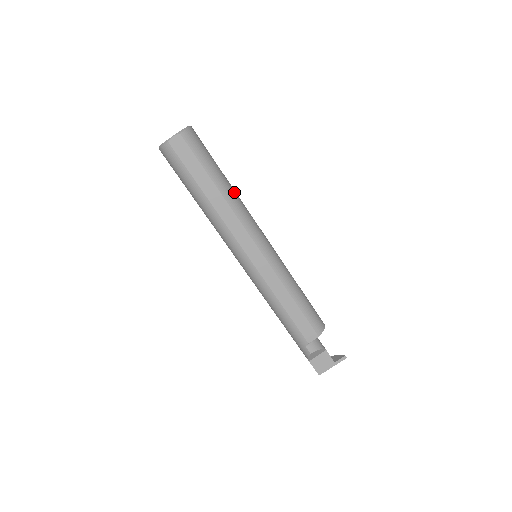
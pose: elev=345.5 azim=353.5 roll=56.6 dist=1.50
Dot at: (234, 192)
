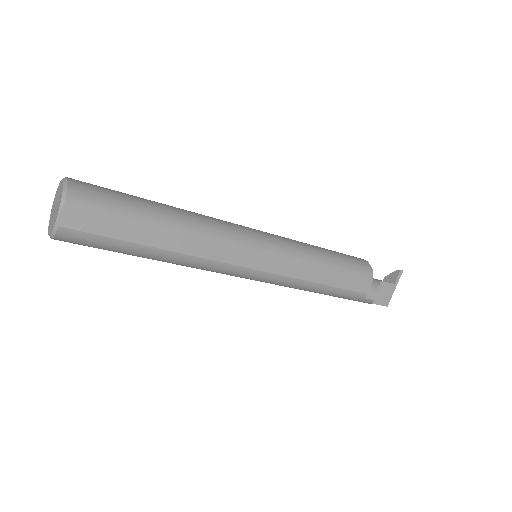
Dot at: (184, 213)
